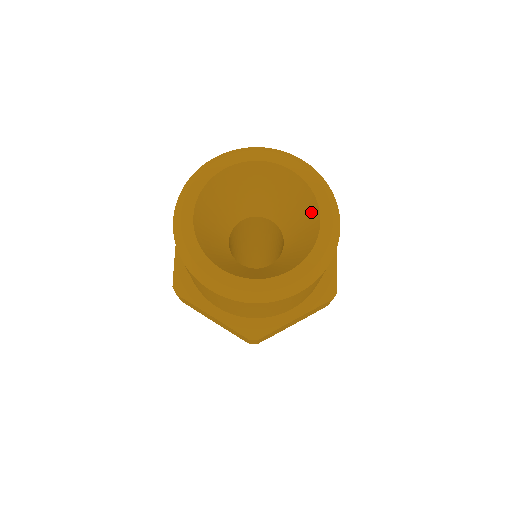
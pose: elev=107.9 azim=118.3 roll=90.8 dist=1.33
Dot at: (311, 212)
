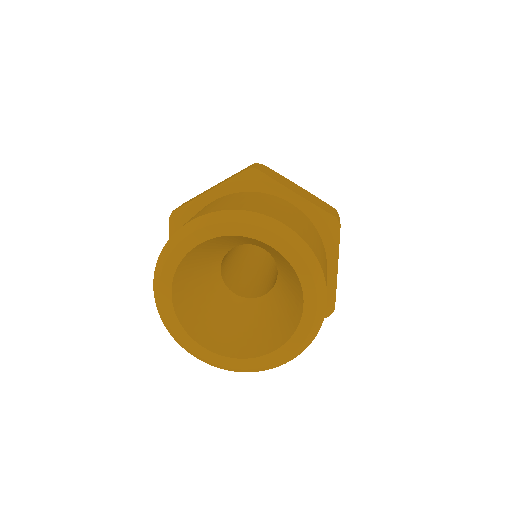
Dot at: (278, 335)
